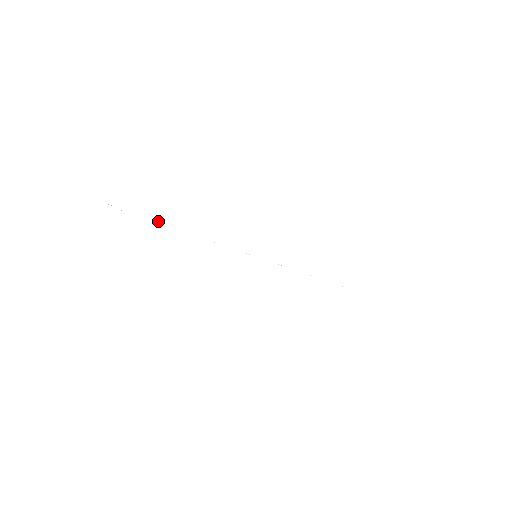
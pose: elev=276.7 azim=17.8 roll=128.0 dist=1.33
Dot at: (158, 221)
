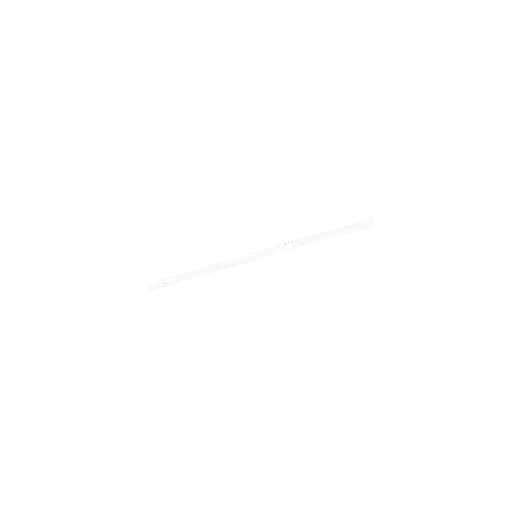
Dot at: (187, 278)
